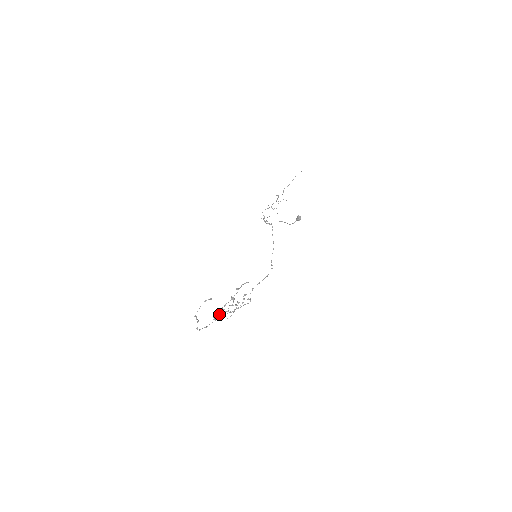
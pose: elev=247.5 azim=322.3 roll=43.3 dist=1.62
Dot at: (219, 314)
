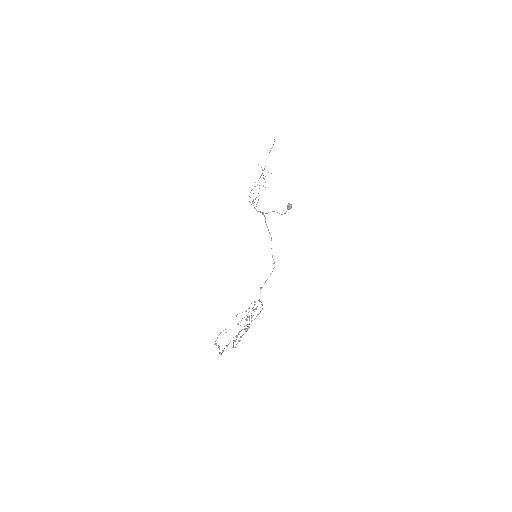
Dot at: (237, 337)
